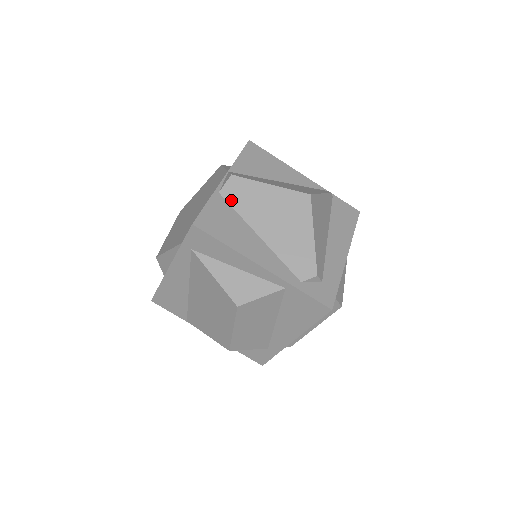
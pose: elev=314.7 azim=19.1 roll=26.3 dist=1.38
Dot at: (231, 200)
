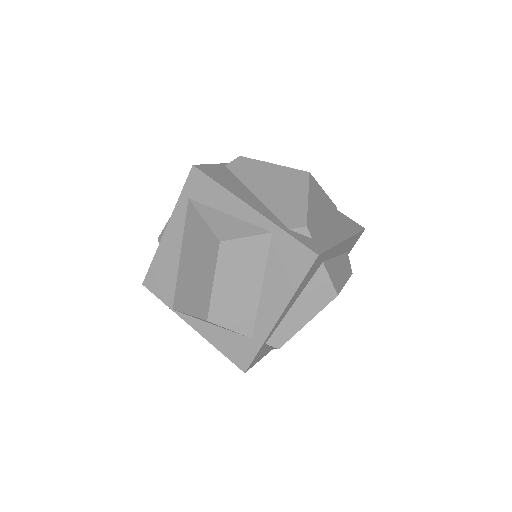
Dot at: (235, 170)
